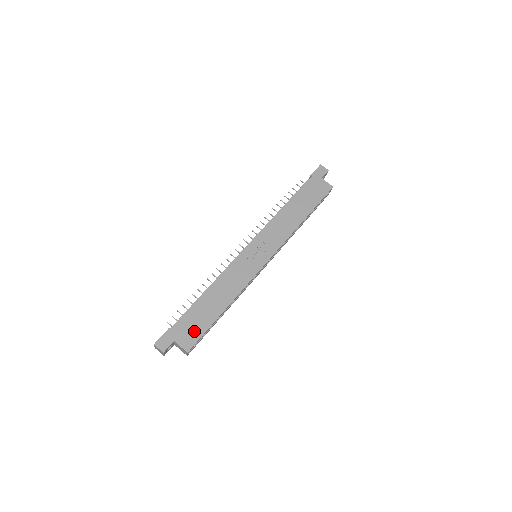
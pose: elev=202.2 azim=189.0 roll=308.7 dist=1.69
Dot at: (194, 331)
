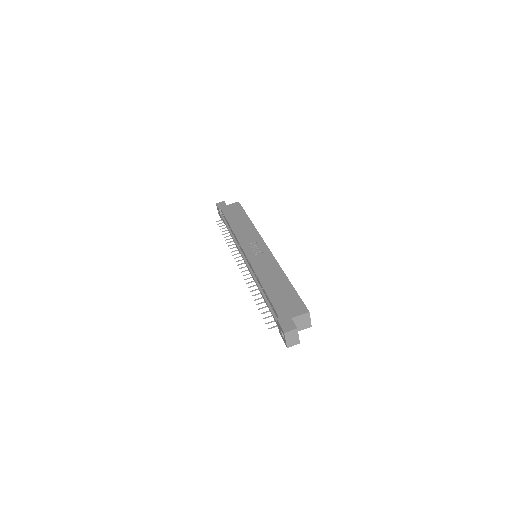
Dot at: (292, 302)
